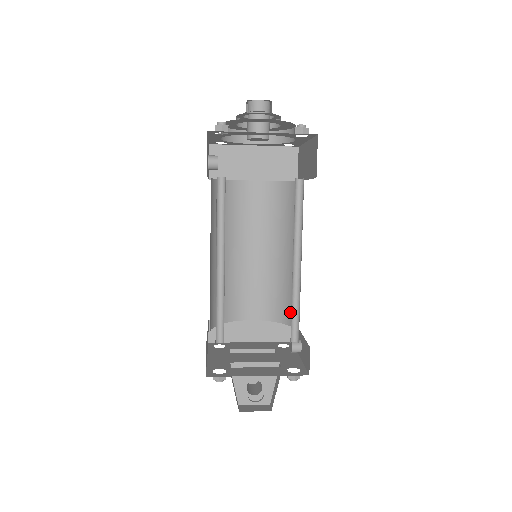
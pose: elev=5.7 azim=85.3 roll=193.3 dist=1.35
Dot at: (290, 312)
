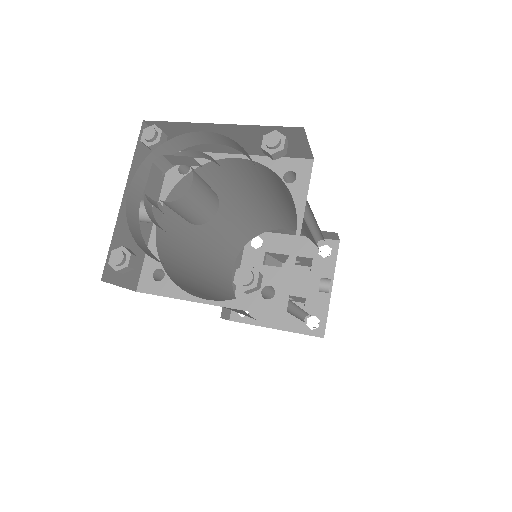
Dot at: occluded
